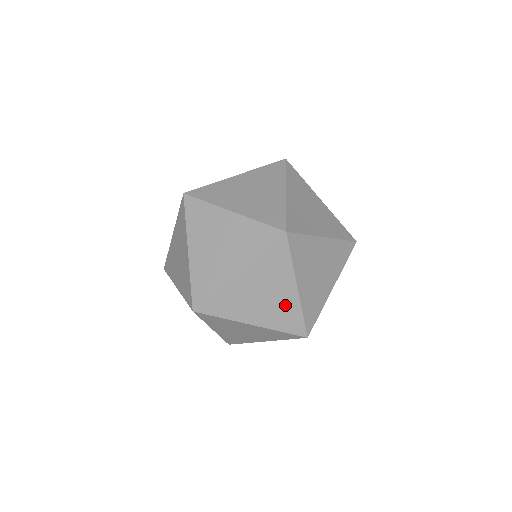
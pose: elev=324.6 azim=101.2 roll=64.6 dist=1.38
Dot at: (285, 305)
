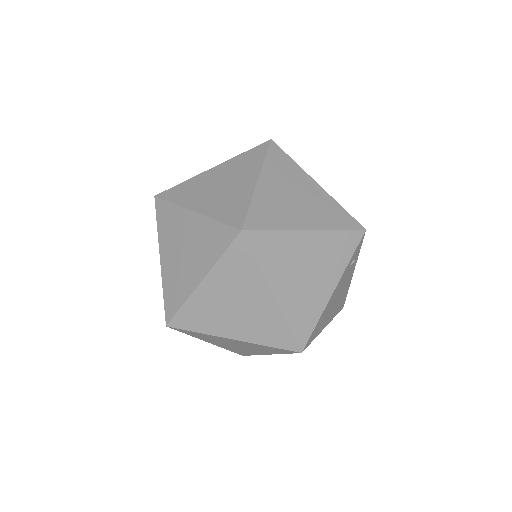
Dot at: (264, 316)
